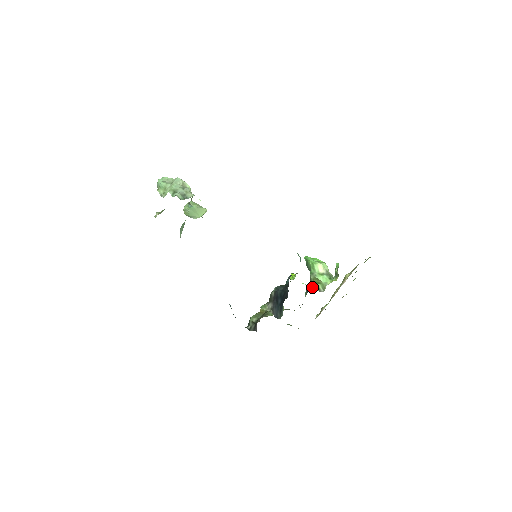
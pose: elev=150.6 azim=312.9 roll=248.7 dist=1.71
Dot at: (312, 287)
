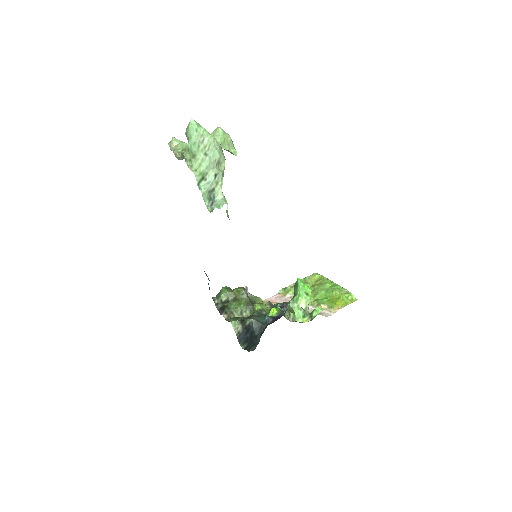
Dot at: occluded
